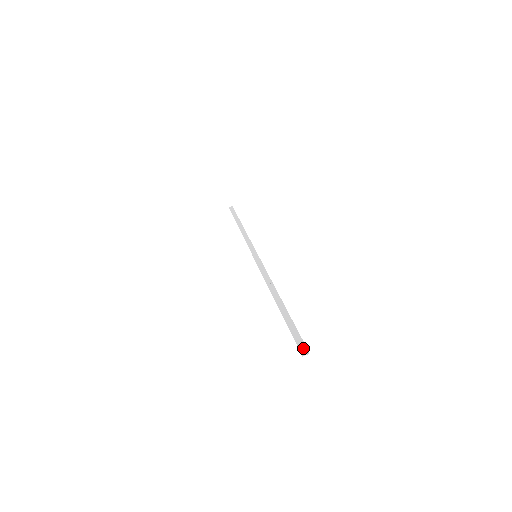
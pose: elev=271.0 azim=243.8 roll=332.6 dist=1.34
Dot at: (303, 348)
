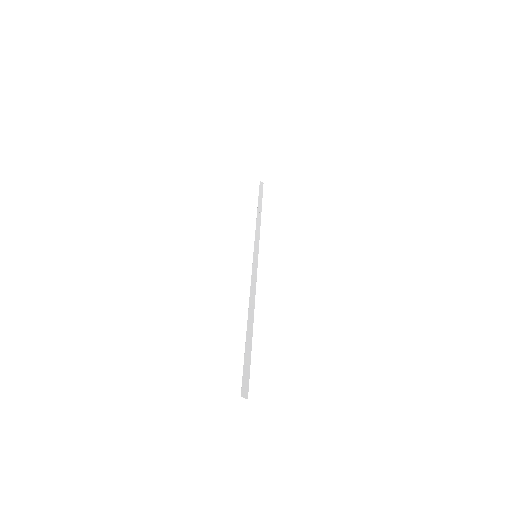
Dot at: (246, 389)
